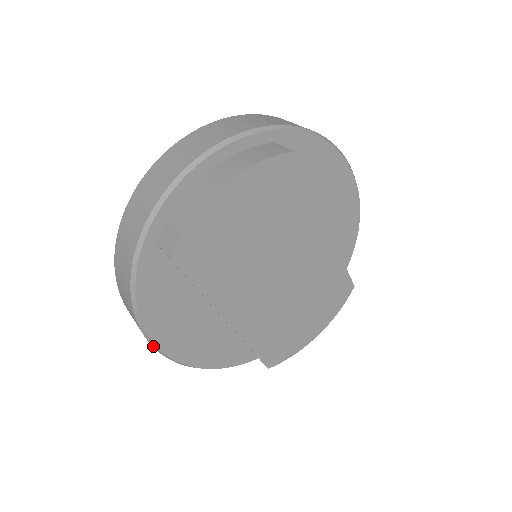
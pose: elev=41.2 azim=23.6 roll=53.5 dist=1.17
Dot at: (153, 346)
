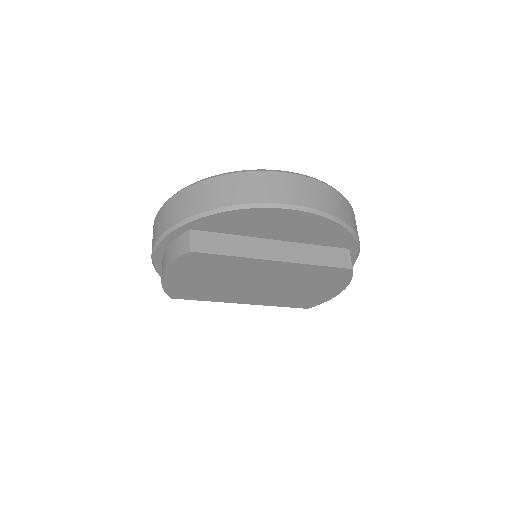
Dot at: occluded
